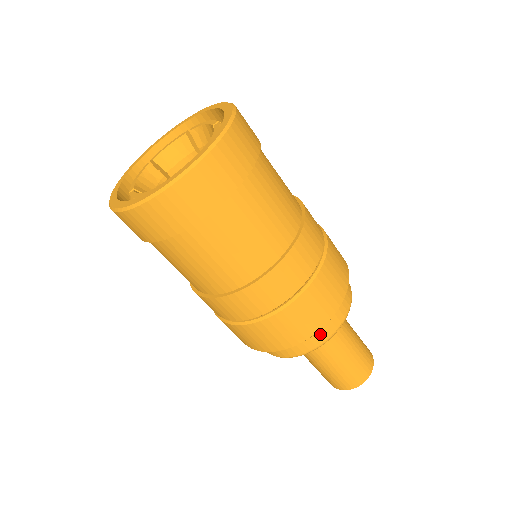
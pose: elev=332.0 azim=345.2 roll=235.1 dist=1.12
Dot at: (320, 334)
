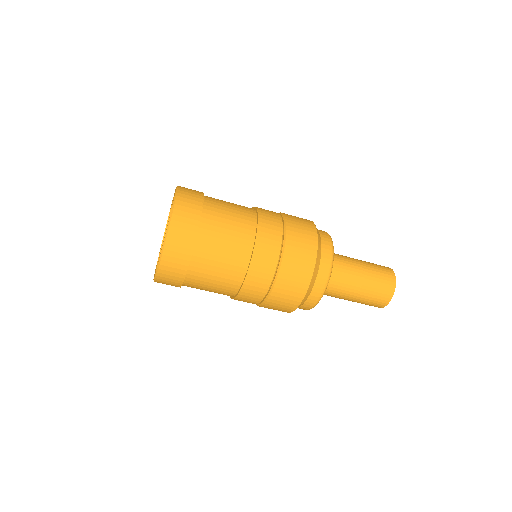
Dot at: (311, 297)
